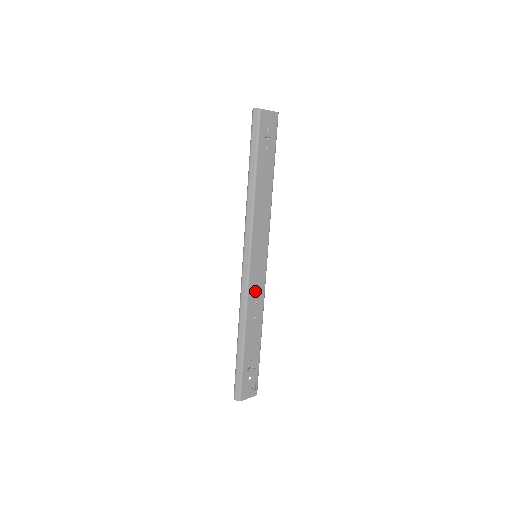
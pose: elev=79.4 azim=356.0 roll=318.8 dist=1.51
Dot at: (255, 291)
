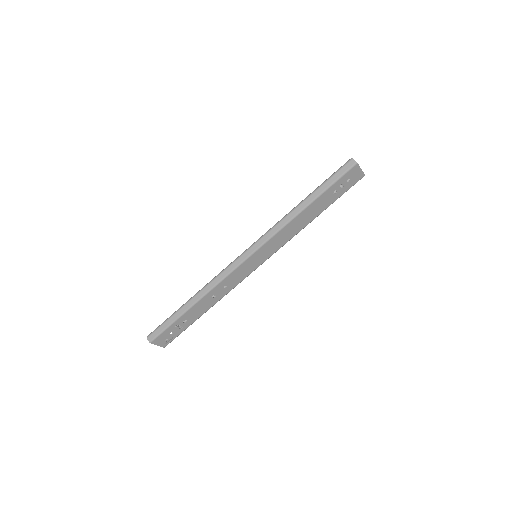
Dot at: (233, 279)
